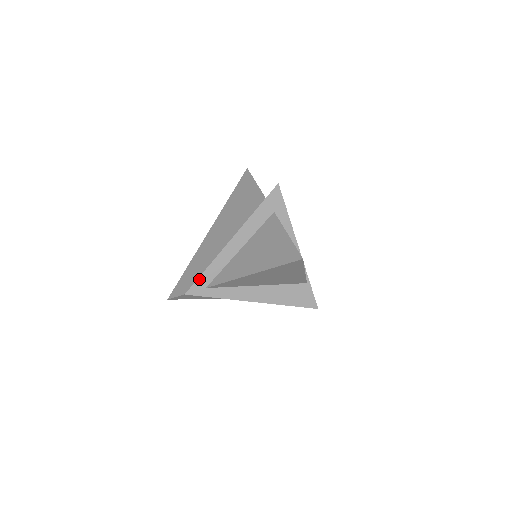
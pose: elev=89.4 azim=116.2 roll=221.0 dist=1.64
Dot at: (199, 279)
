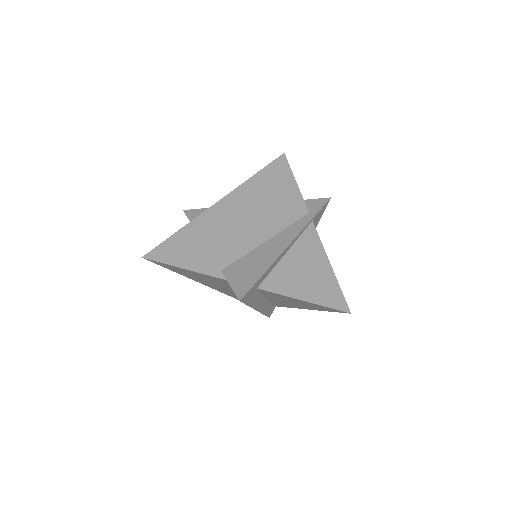
Dot at: (267, 315)
